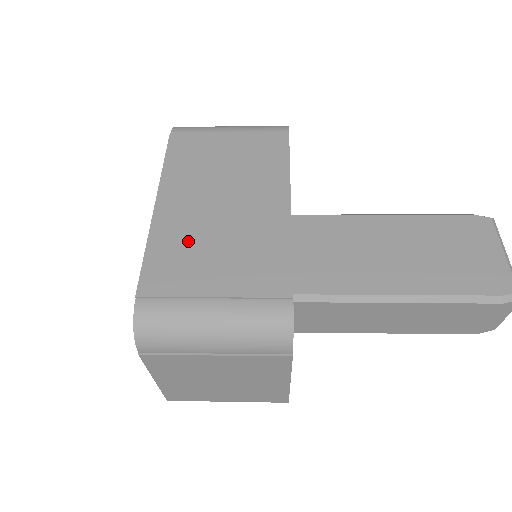
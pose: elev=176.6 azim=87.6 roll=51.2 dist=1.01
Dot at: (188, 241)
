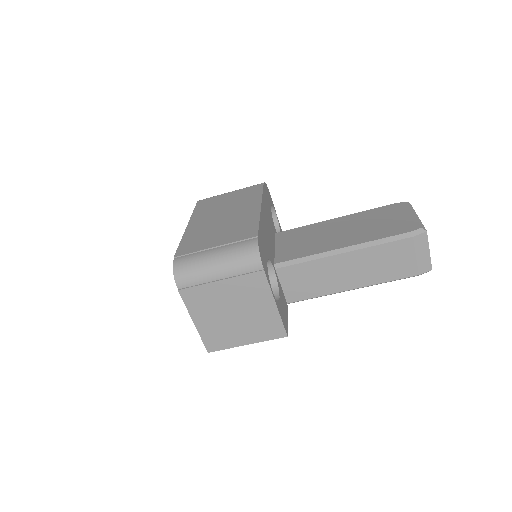
Dot at: (203, 233)
